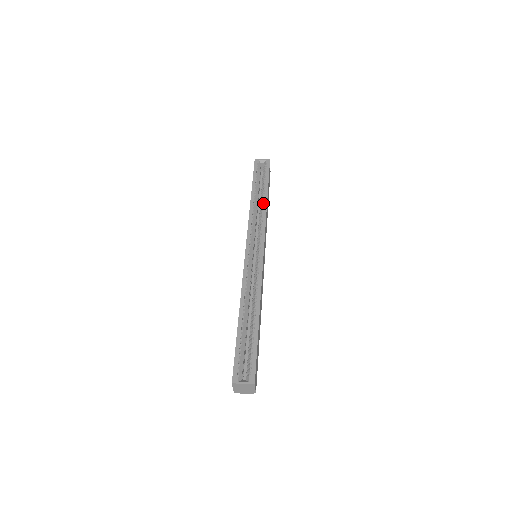
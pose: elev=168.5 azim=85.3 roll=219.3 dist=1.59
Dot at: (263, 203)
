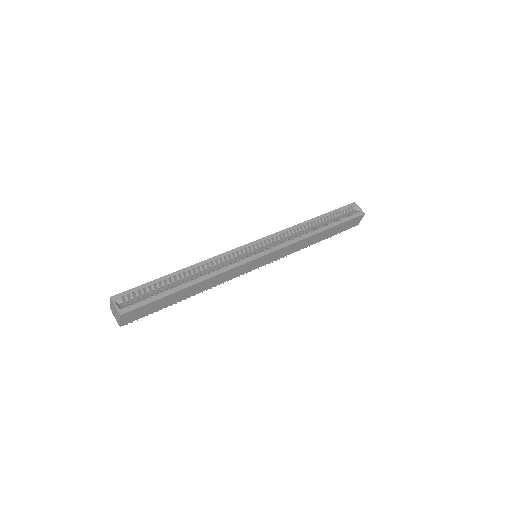
Dot at: (313, 231)
